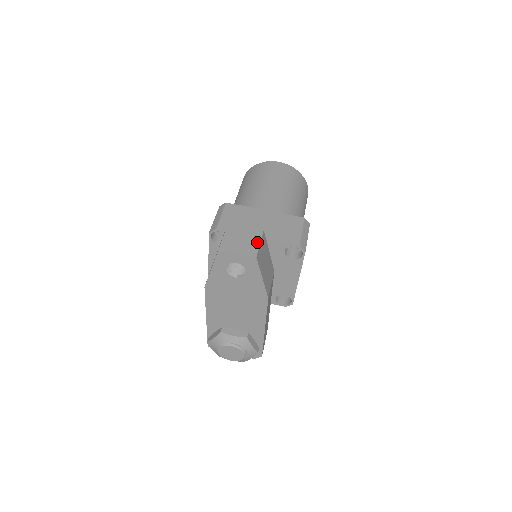
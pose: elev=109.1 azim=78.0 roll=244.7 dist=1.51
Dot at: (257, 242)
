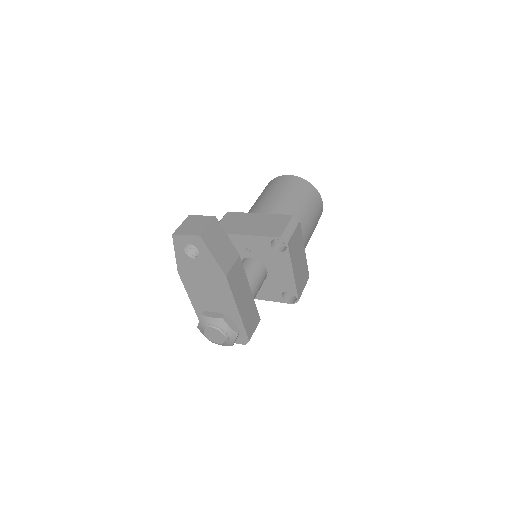
Dot at: (205, 225)
